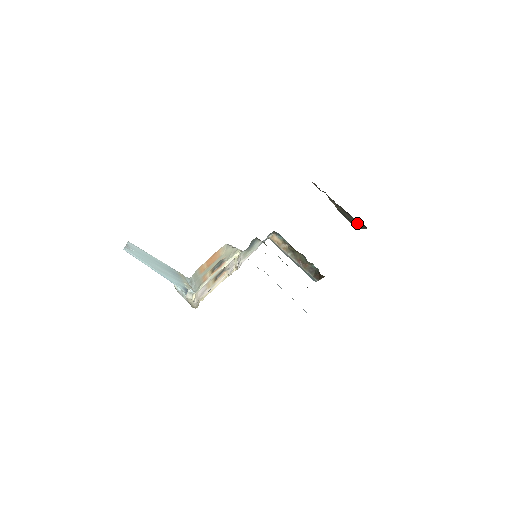
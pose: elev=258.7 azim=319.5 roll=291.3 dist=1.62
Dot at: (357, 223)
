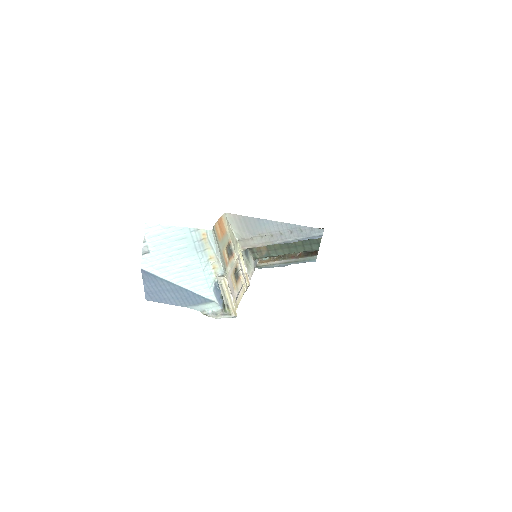
Dot at: occluded
